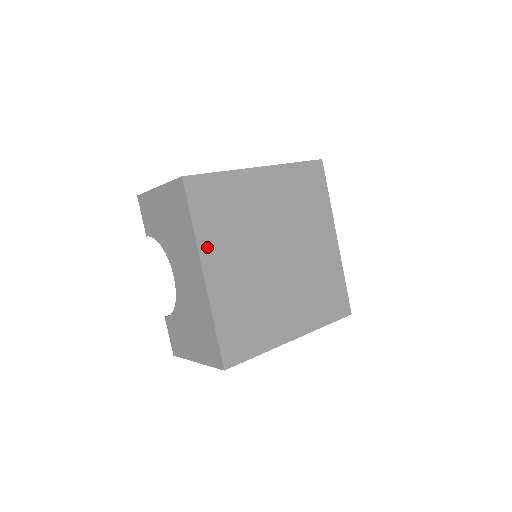
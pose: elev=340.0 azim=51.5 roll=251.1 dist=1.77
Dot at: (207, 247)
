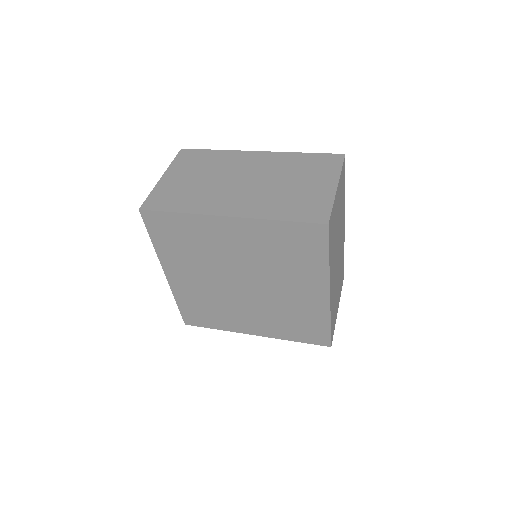
Dot at: (167, 260)
